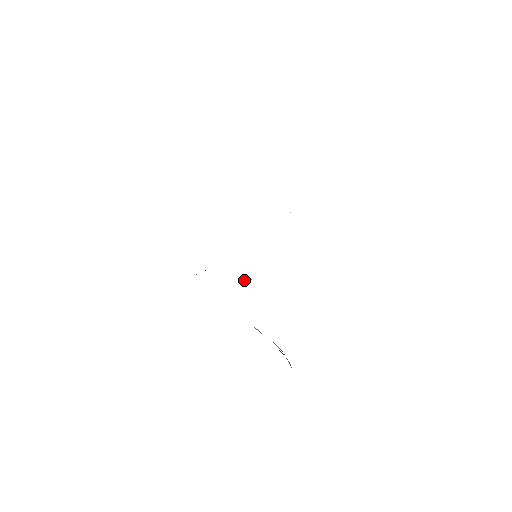
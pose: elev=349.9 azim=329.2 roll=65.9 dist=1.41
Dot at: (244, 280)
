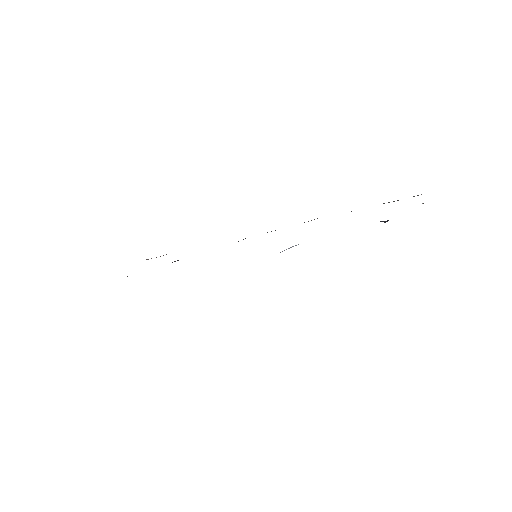
Dot at: (290, 247)
